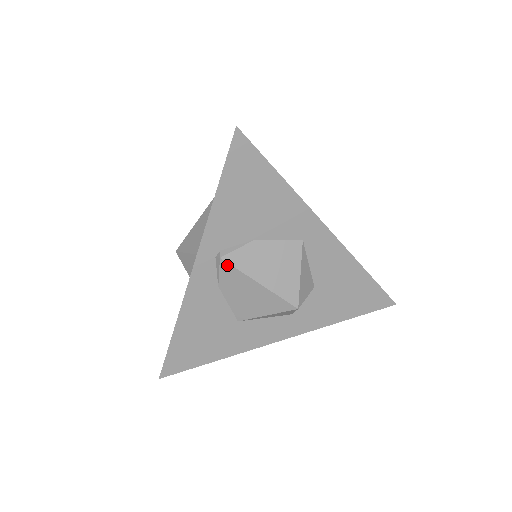
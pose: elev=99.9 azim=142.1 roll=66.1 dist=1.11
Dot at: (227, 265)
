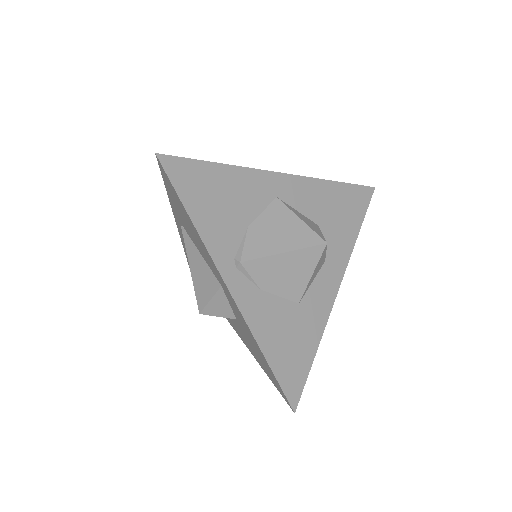
Dot at: (250, 263)
